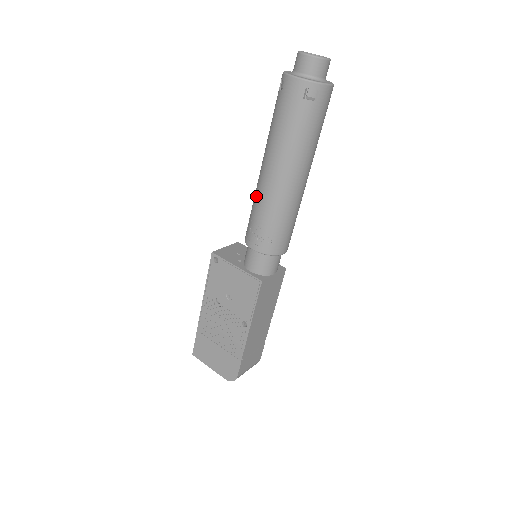
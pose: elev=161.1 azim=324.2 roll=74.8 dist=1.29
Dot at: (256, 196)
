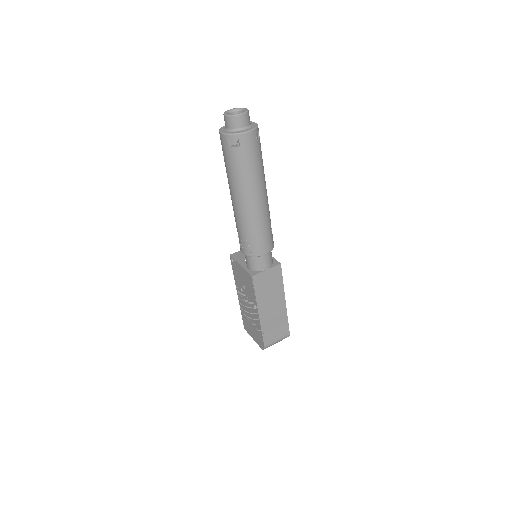
Dot at: occluded
